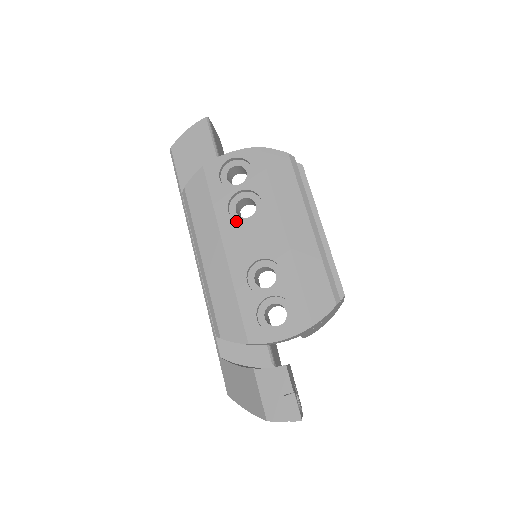
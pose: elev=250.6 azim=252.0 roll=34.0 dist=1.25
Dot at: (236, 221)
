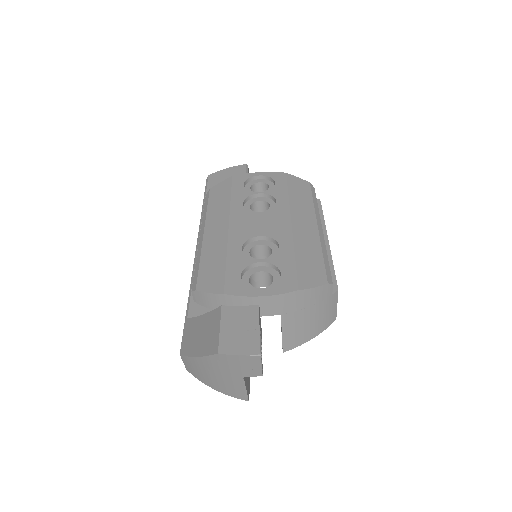
Dot at: (248, 210)
